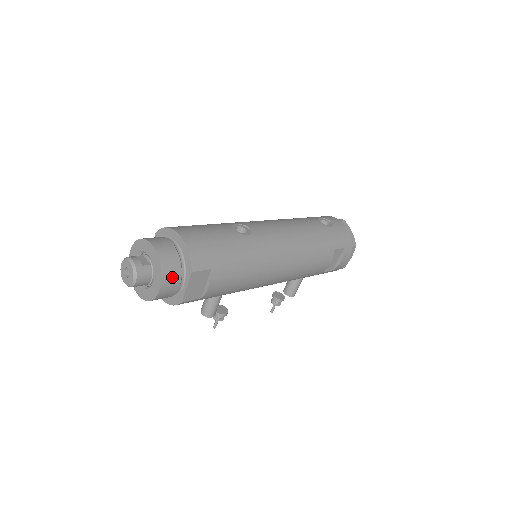
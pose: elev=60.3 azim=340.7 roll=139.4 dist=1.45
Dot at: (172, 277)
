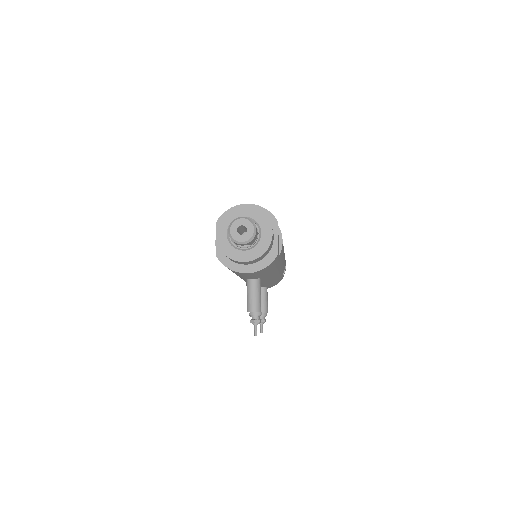
Dot at: occluded
